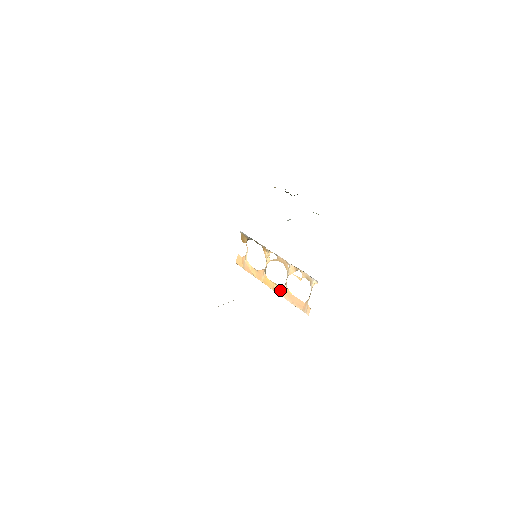
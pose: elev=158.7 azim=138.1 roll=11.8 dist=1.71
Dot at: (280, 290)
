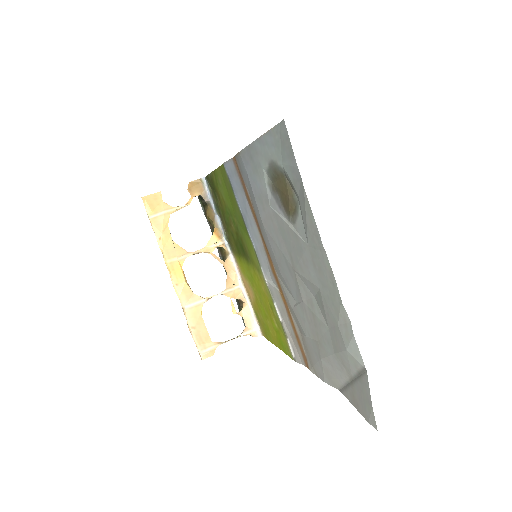
Dot at: (188, 297)
